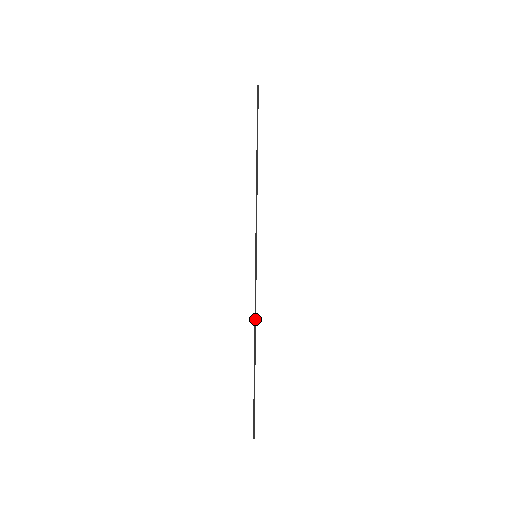
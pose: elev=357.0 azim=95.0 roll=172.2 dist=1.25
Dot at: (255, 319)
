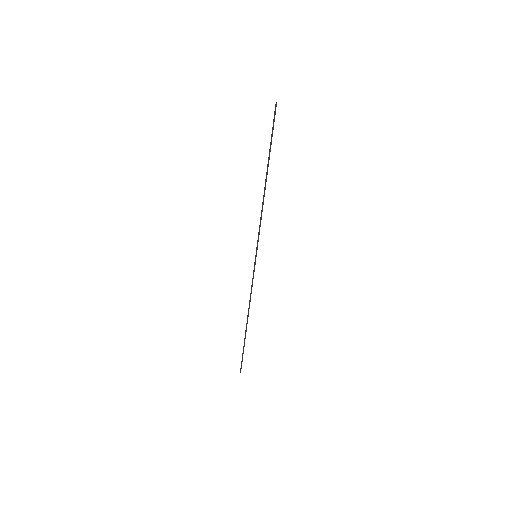
Dot at: (250, 301)
